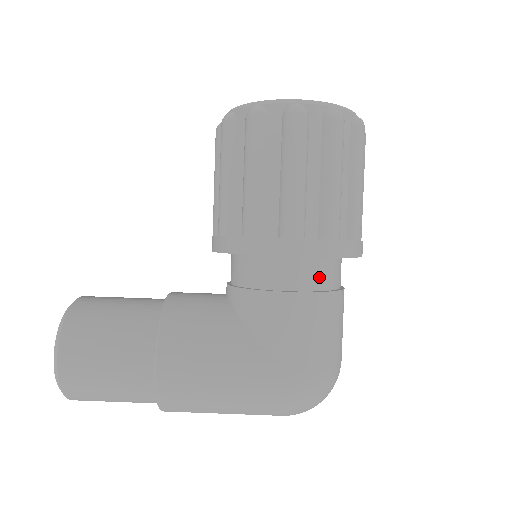
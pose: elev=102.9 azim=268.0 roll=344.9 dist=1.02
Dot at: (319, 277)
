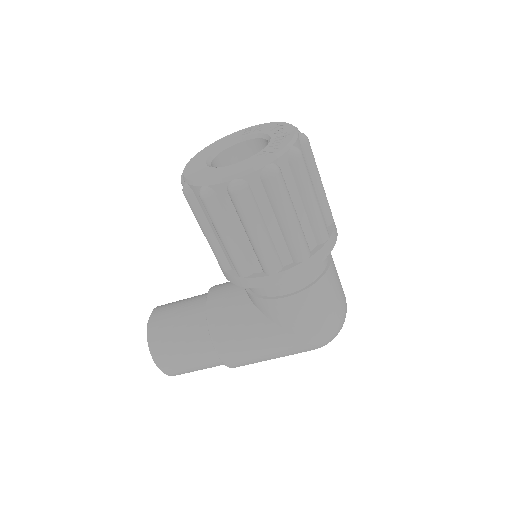
Dot at: (306, 276)
